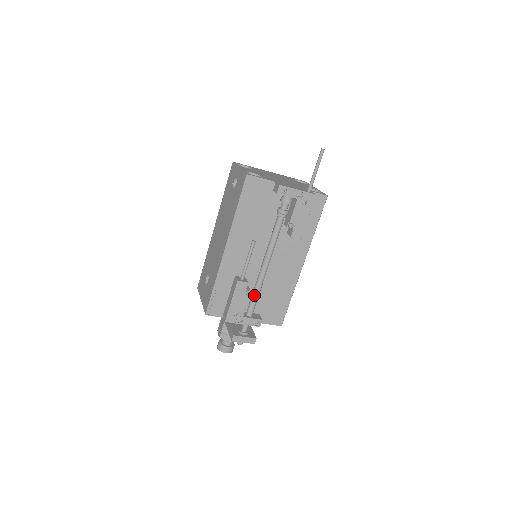
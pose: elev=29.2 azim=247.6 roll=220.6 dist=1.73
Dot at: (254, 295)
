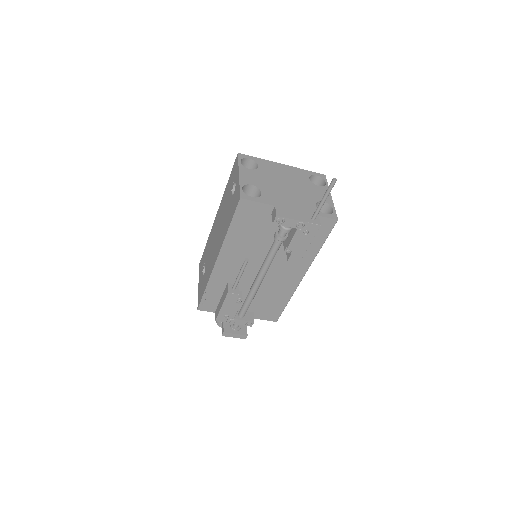
Dot at: (246, 302)
